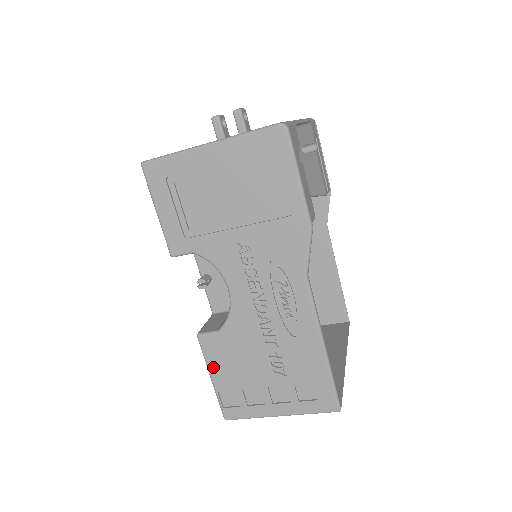
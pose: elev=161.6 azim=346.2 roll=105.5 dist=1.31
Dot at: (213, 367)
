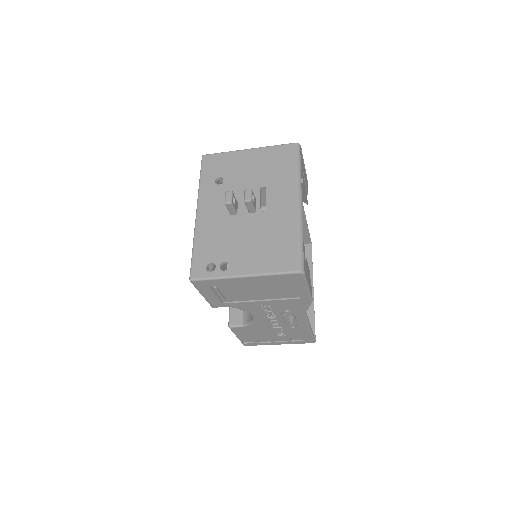
Dot at: (239, 335)
